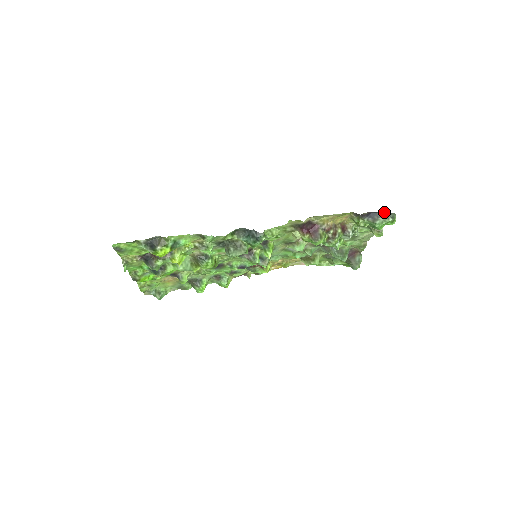
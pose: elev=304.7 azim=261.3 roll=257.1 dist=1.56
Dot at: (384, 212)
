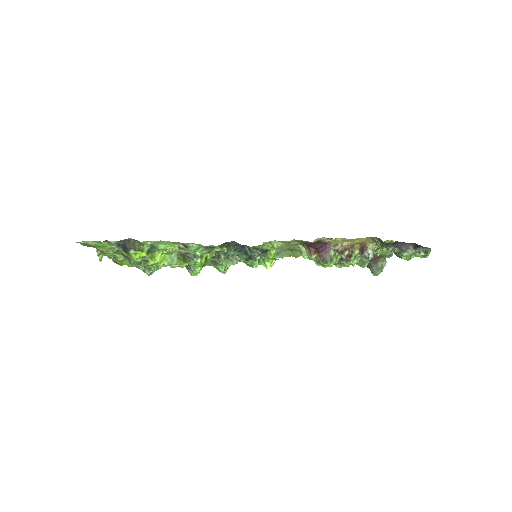
Dot at: (416, 244)
